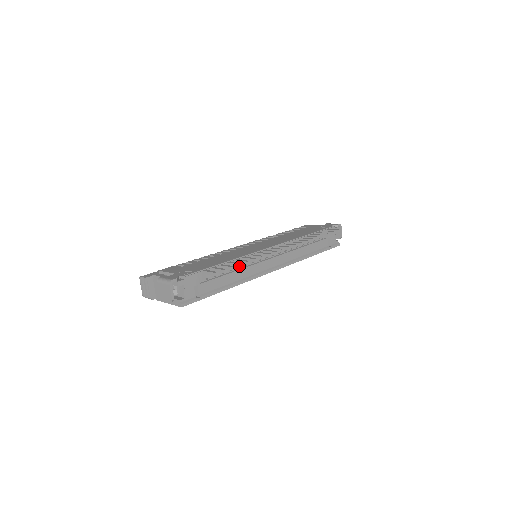
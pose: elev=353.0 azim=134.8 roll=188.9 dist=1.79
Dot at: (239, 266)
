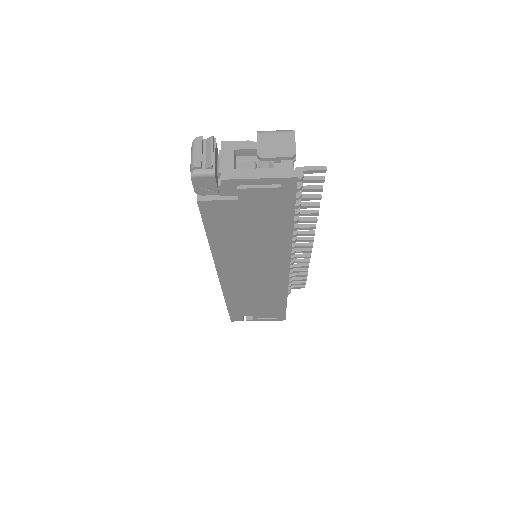
Dot at: (320, 196)
